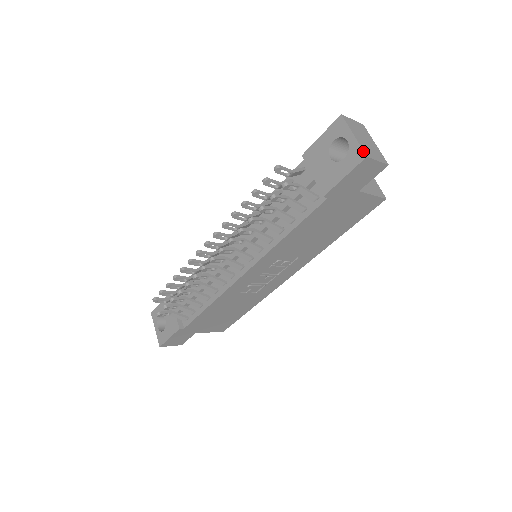
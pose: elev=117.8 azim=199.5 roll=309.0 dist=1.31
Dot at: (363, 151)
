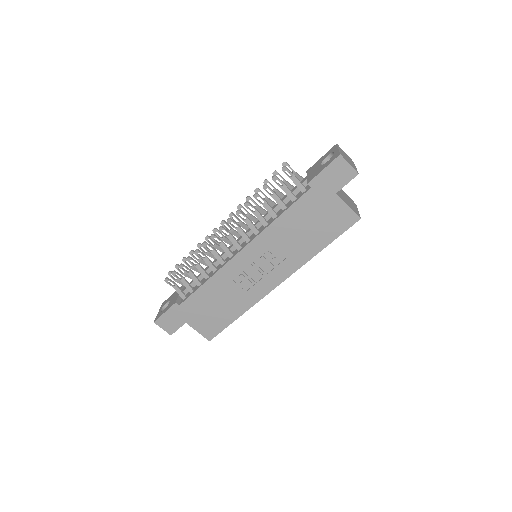
Dot at: (339, 153)
